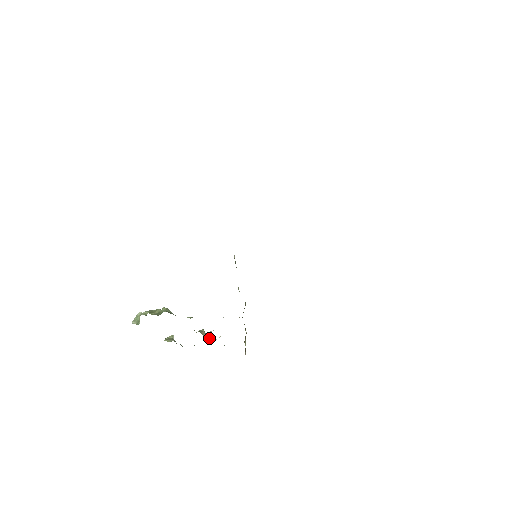
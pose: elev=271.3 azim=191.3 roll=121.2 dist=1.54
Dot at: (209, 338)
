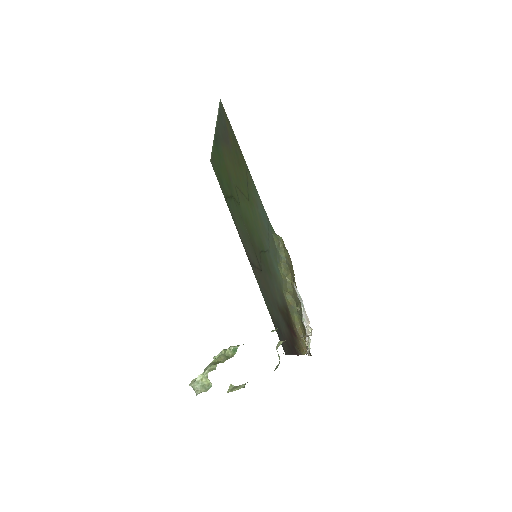
Dot at: occluded
